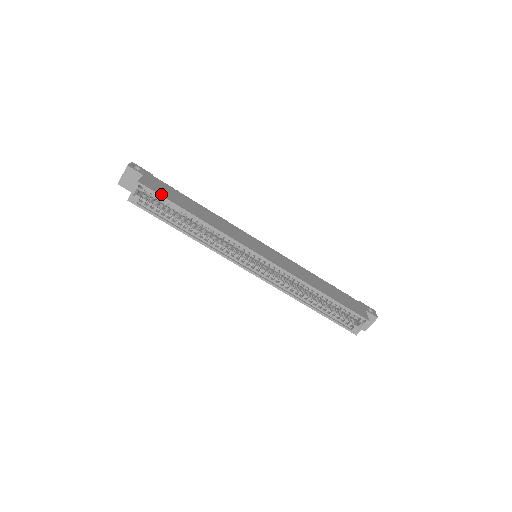
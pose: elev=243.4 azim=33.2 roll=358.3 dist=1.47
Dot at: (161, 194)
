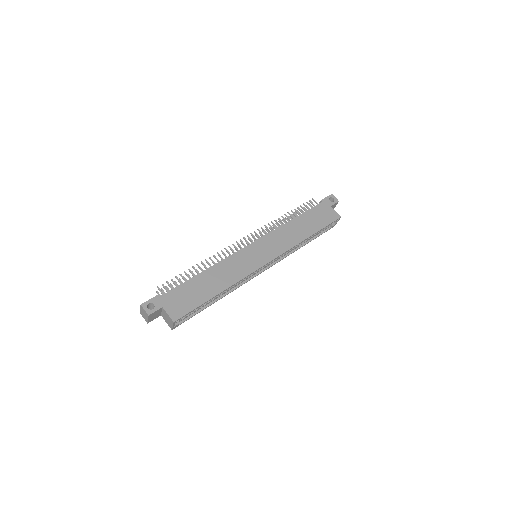
Dot at: (191, 309)
